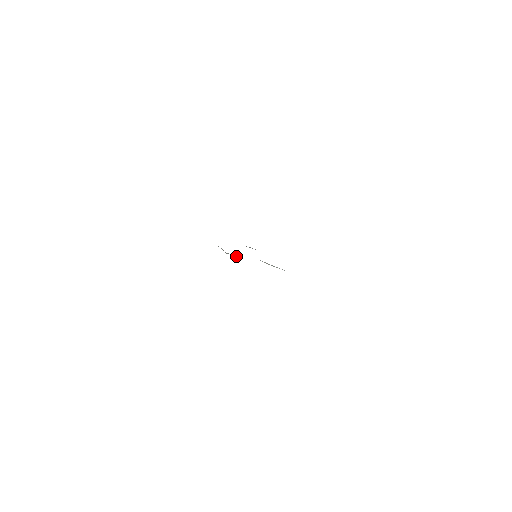
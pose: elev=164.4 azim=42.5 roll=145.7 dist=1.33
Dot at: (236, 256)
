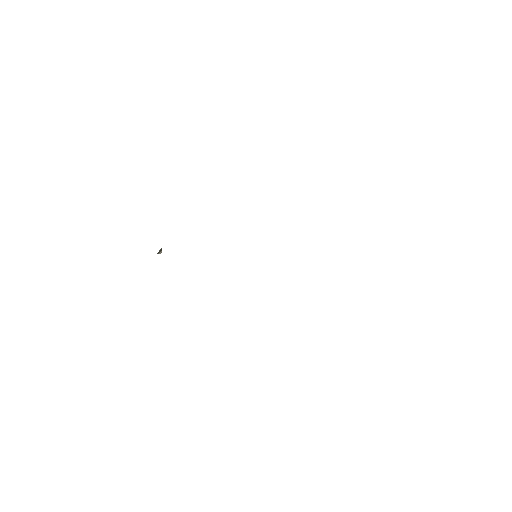
Dot at: occluded
